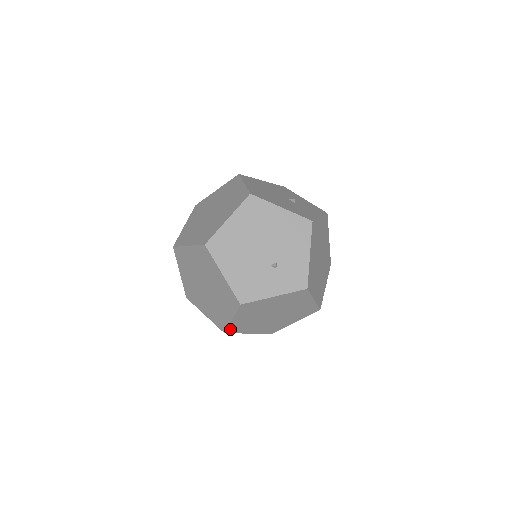
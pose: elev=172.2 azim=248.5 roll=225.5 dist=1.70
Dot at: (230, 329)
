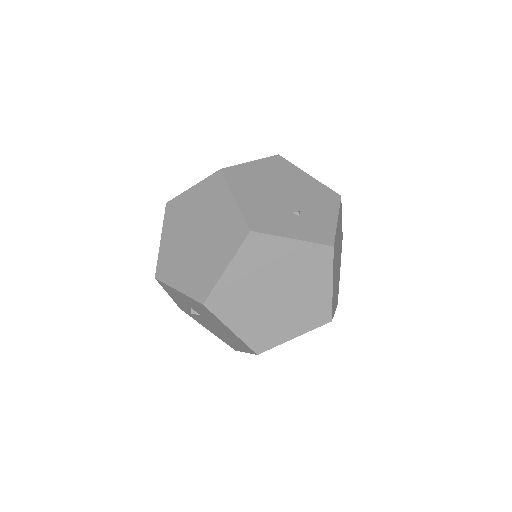
Dot at: (214, 298)
